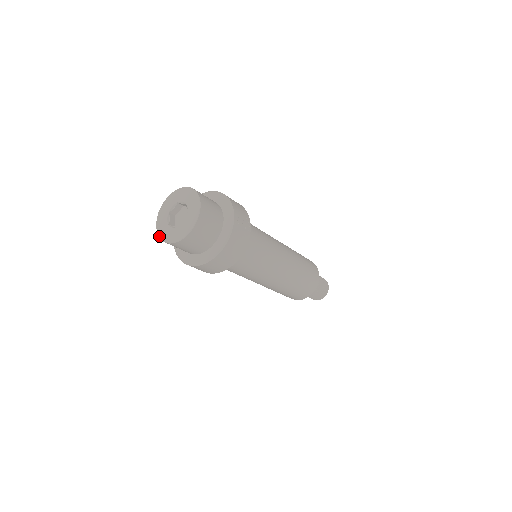
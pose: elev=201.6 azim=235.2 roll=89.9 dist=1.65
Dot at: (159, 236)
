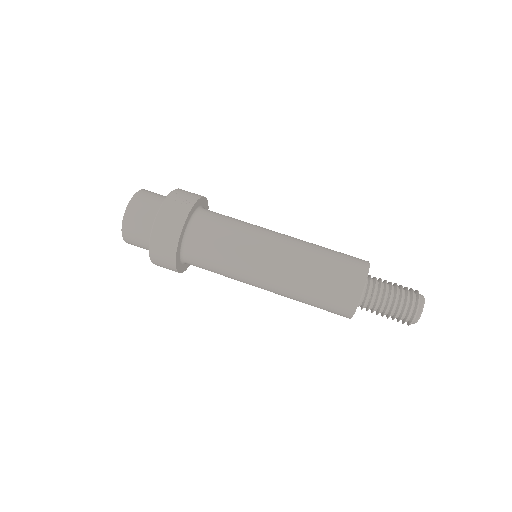
Dot at: occluded
